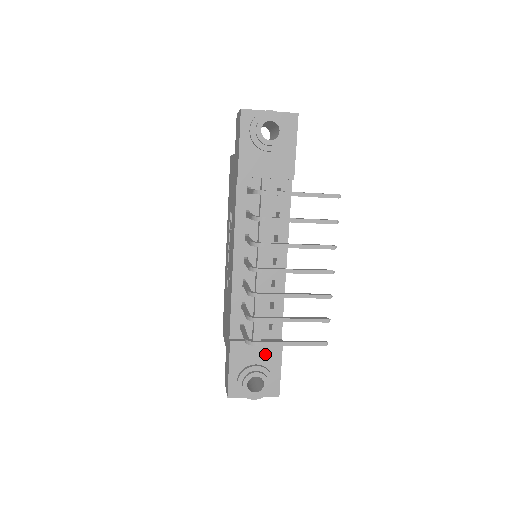
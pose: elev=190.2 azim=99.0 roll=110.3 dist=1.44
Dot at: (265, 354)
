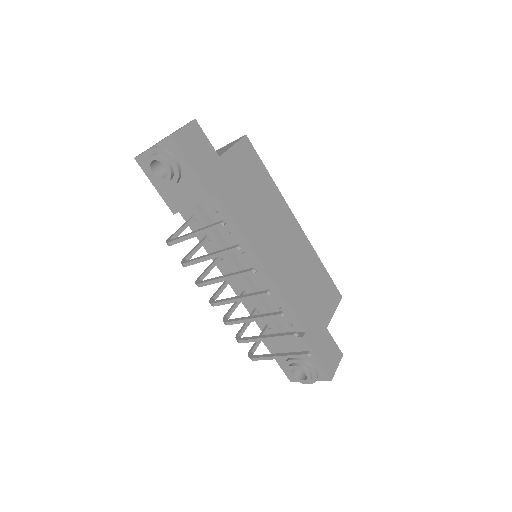
Dot at: (295, 348)
